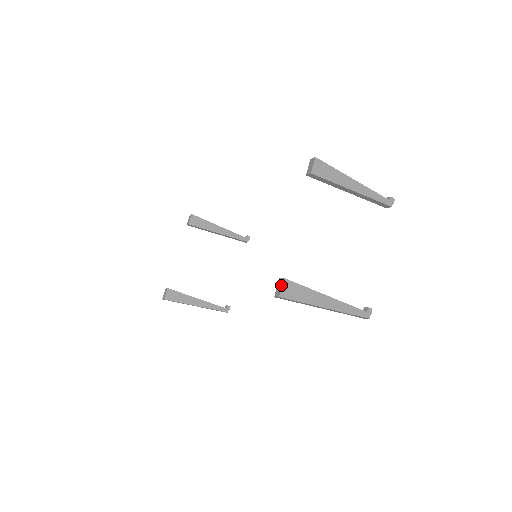
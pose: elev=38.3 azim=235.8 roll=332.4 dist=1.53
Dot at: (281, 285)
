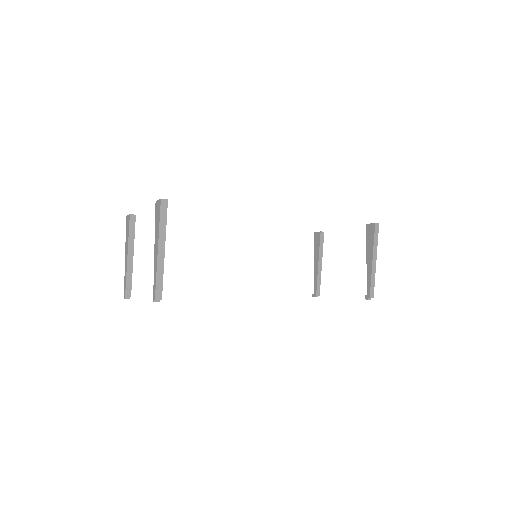
Dot at: occluded
